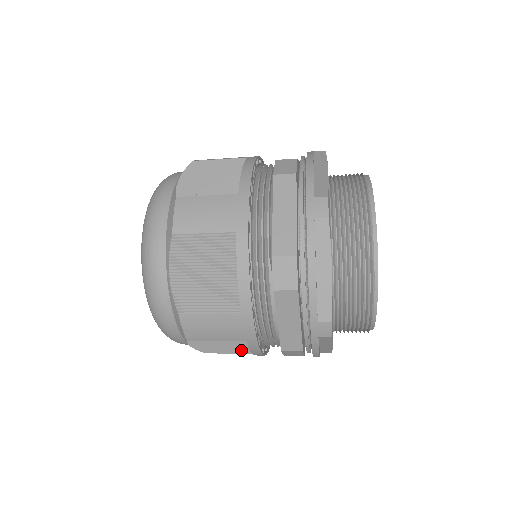
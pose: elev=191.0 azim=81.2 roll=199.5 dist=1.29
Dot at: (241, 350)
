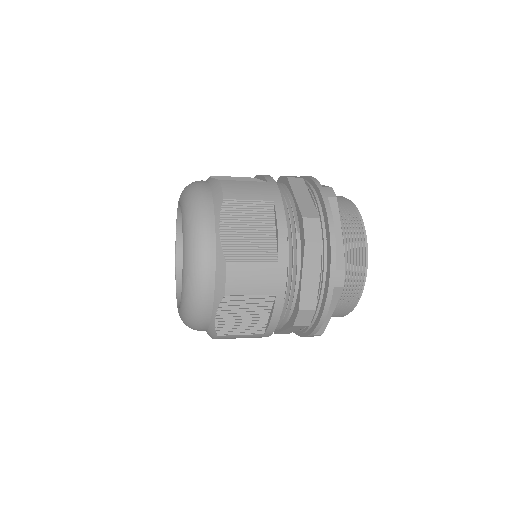
Dot at: (255, 324)
